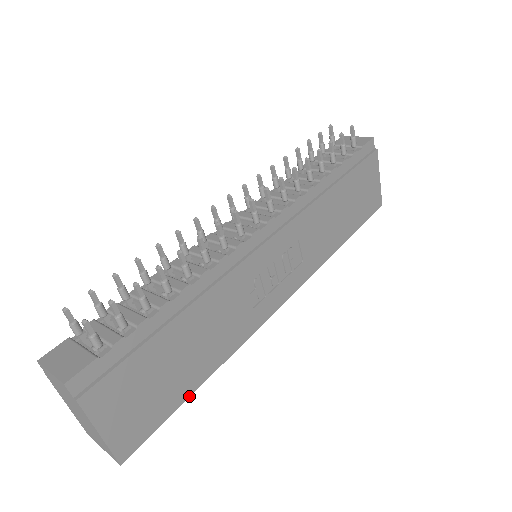
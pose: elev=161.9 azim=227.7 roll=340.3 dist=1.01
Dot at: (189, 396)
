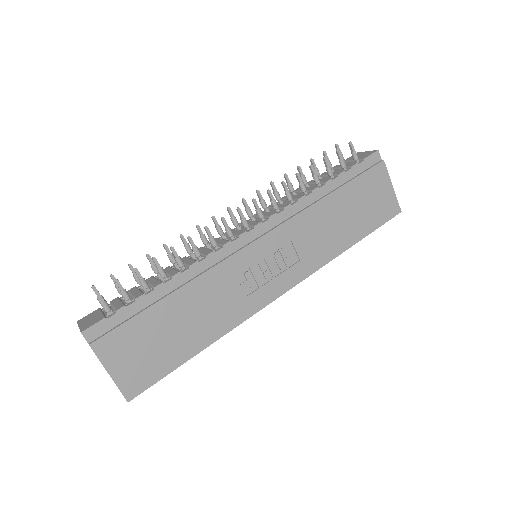
Dot at: (186, 361)
